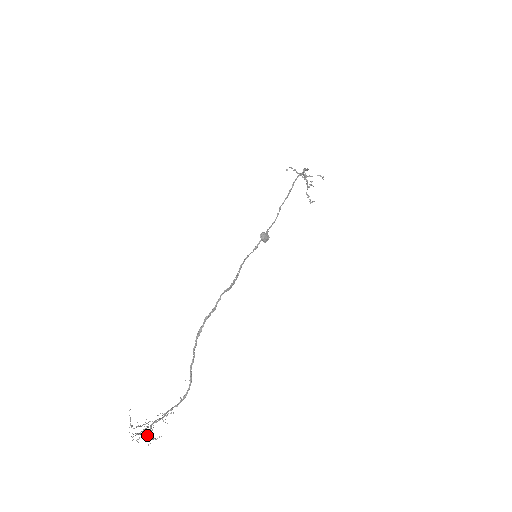
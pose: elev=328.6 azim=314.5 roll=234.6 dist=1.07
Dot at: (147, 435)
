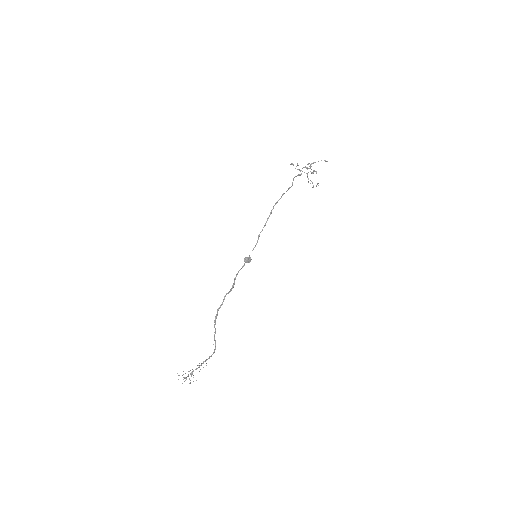
Dot at: occluded
